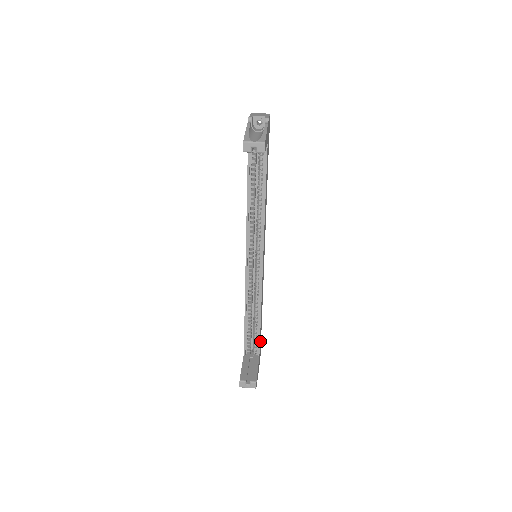
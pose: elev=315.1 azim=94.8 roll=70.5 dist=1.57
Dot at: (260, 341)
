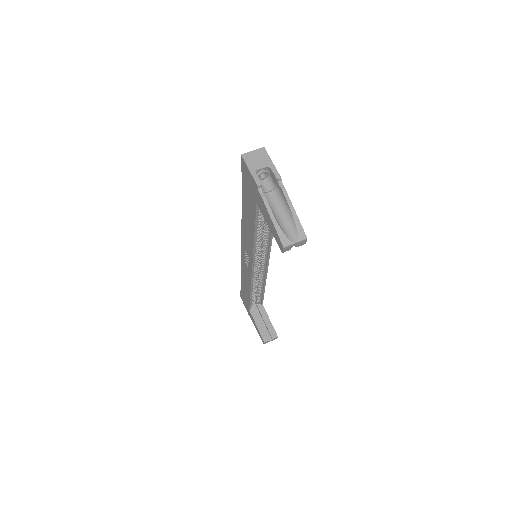
Dot at: occluded
